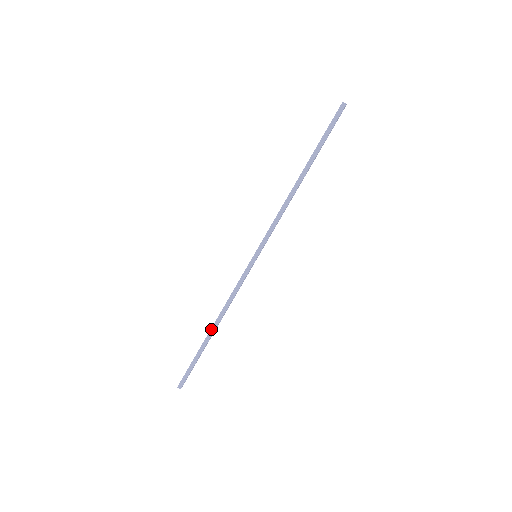
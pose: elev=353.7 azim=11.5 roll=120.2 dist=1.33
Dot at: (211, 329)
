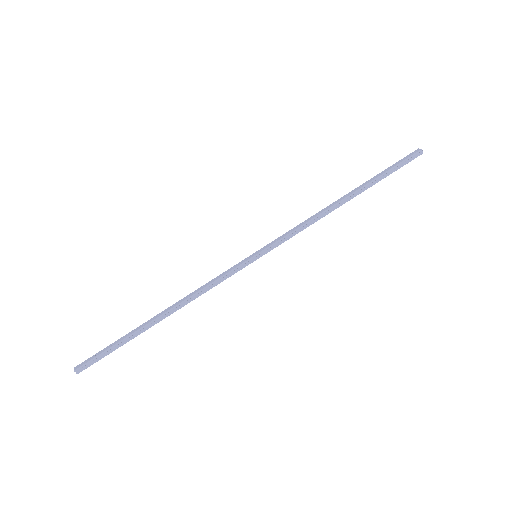
Dot at: (160, 316)
